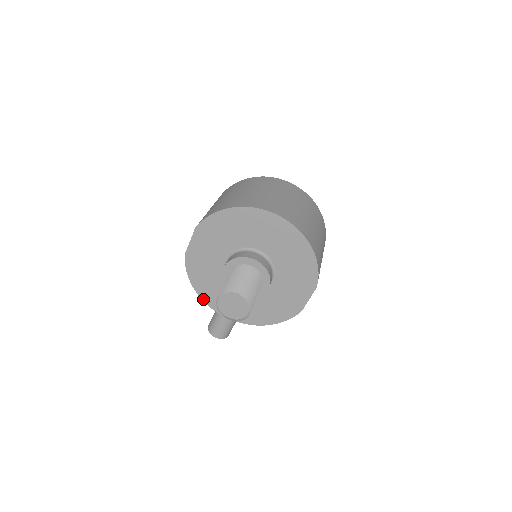
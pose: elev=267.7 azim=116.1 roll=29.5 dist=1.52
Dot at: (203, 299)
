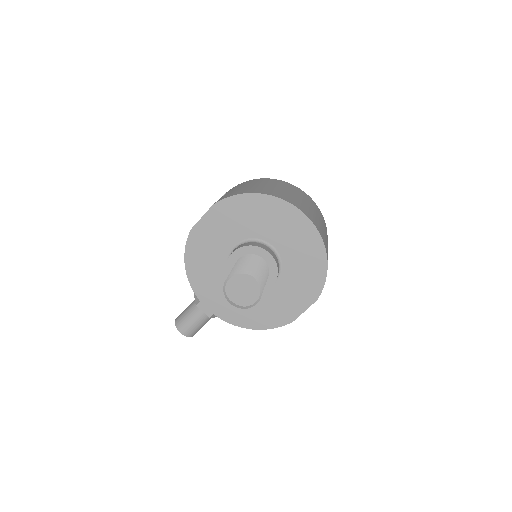
Dot at: (191, 284)
